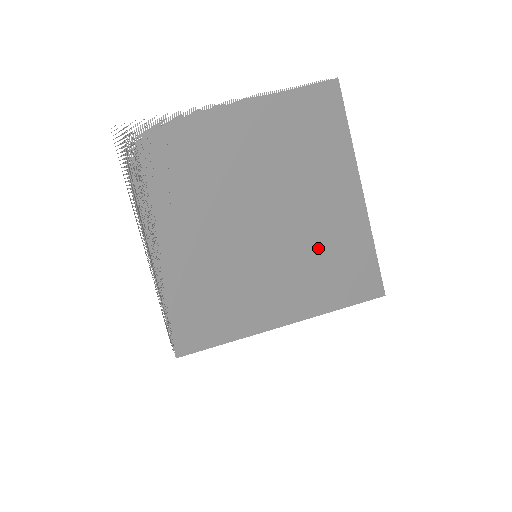
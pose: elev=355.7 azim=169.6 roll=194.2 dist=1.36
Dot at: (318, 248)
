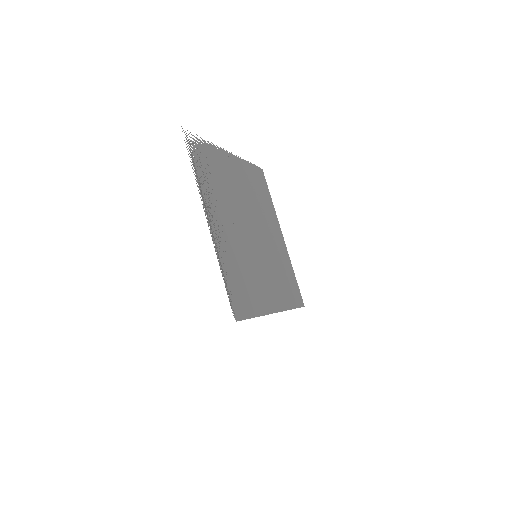
Dot at: (277, 263)
